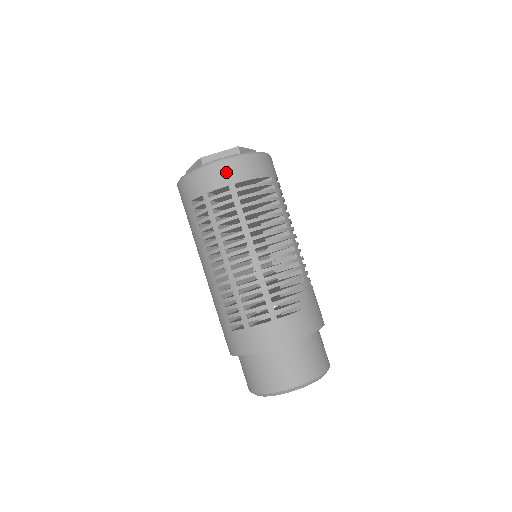
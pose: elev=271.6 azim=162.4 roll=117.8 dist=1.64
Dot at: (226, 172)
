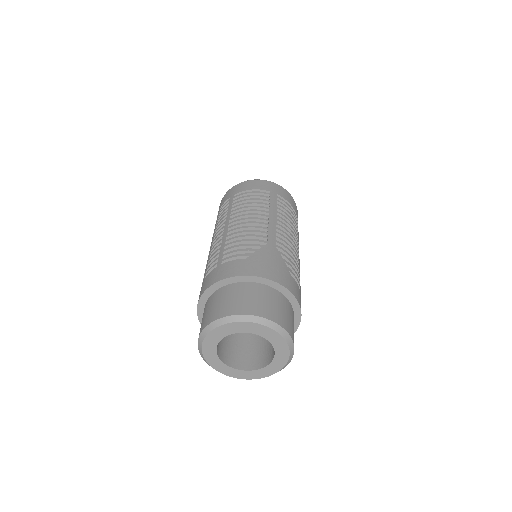
Dot at: (232, 191)
